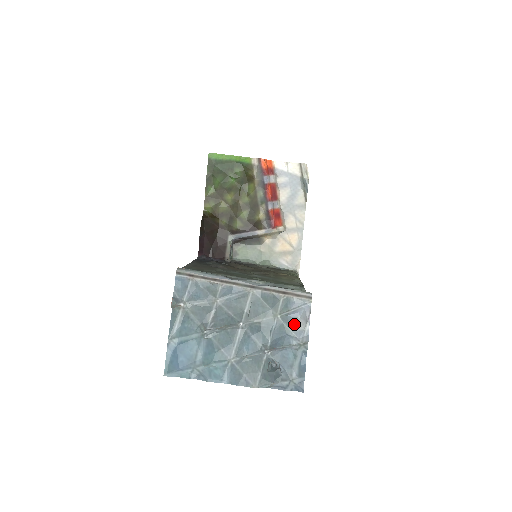
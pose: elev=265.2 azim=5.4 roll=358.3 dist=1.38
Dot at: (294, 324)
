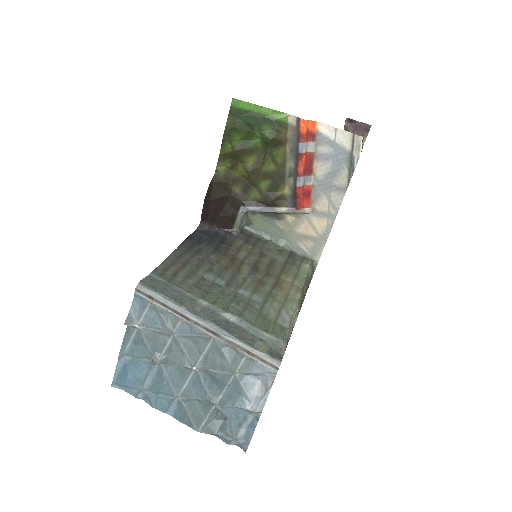
Dot at: (252, 387)
